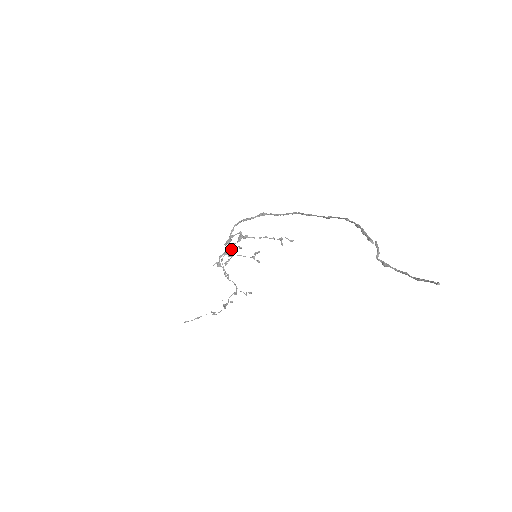
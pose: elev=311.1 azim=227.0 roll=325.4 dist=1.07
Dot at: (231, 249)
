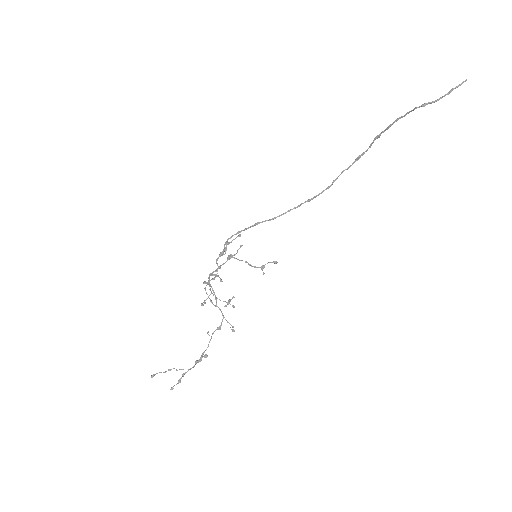
Dot at: (214, 278)
